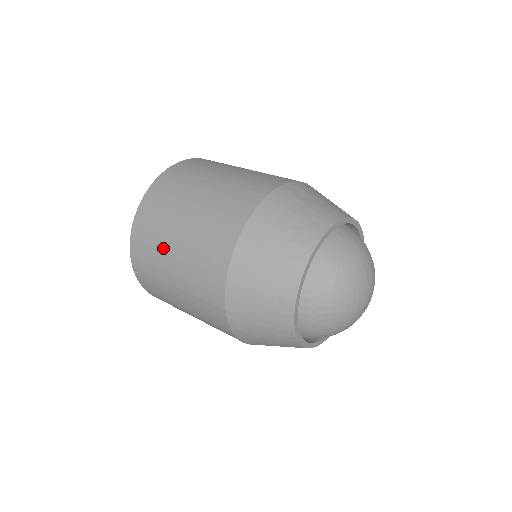
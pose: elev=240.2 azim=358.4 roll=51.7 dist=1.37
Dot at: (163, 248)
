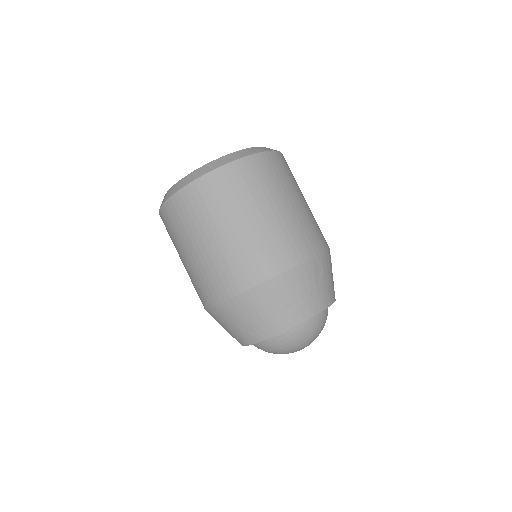
Dot at: (200, 230)
